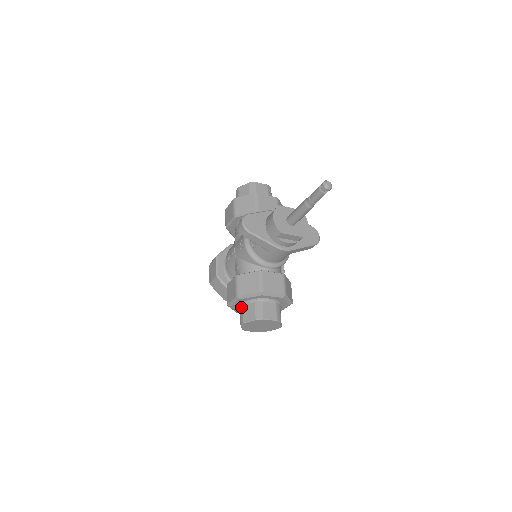
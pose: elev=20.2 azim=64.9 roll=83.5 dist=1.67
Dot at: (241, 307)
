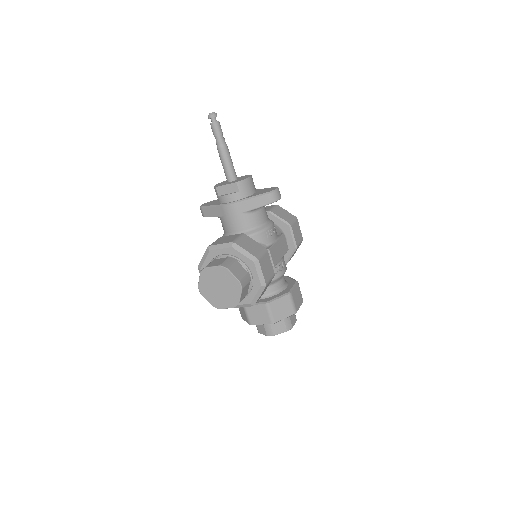
Dot at: occluded
